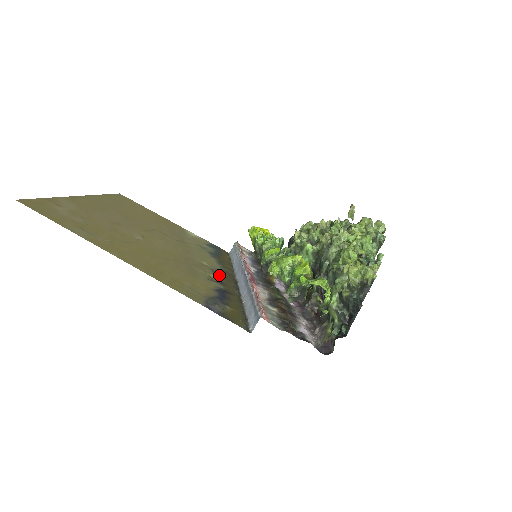
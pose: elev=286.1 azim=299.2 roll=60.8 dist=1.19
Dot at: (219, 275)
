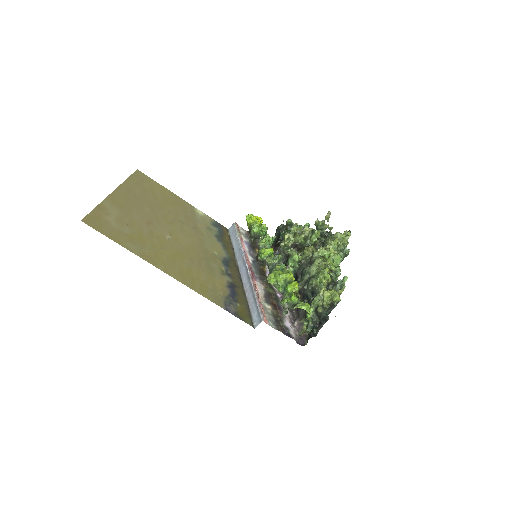
Dot at: (227, 265)
